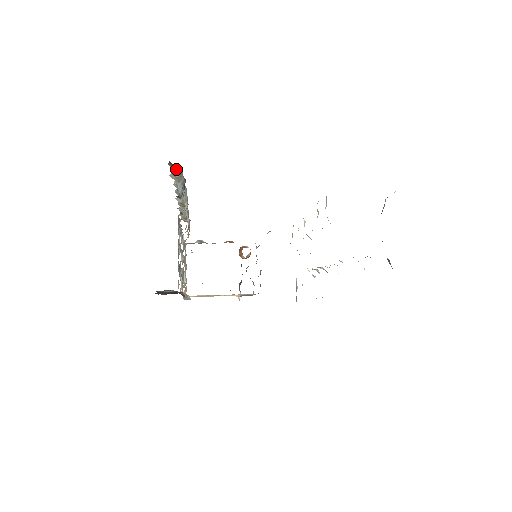
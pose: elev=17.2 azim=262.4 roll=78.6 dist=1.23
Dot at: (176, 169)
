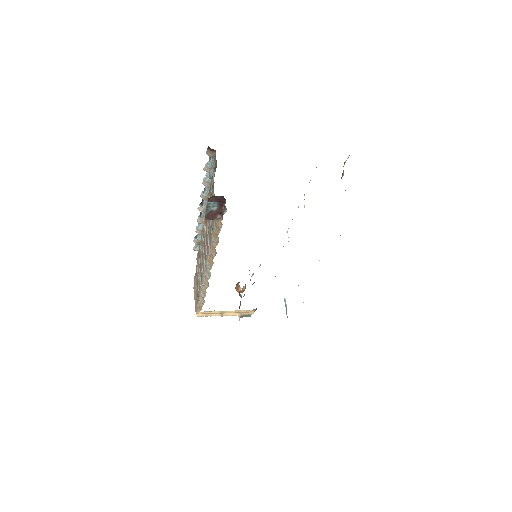
Dot at: (211, 154)
